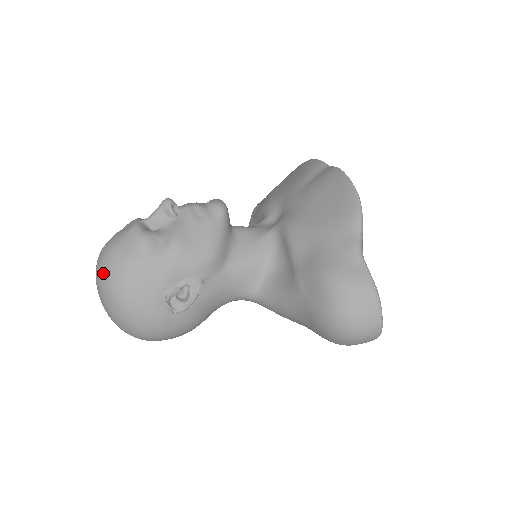
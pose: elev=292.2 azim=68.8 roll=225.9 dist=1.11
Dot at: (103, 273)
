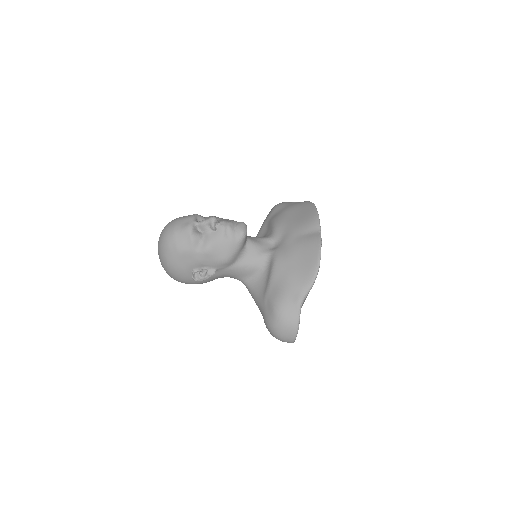
Dot at: (164, 245)
